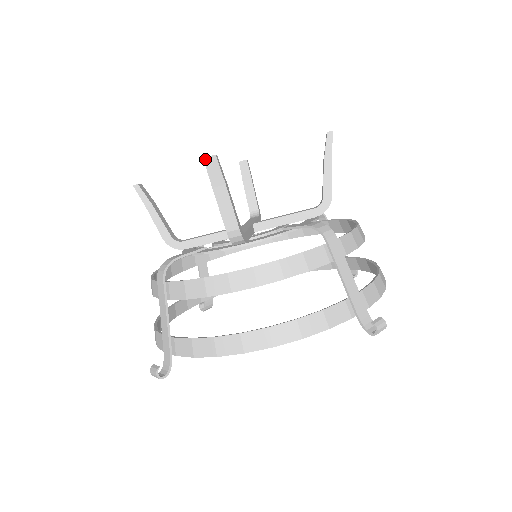
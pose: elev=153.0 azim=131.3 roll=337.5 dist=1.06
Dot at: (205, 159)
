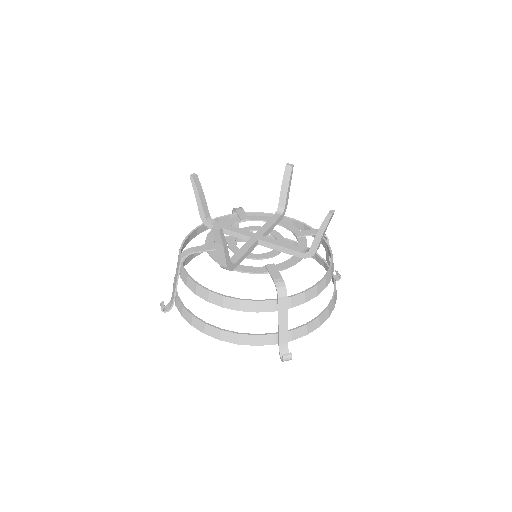
Dot at: (213, 229)
